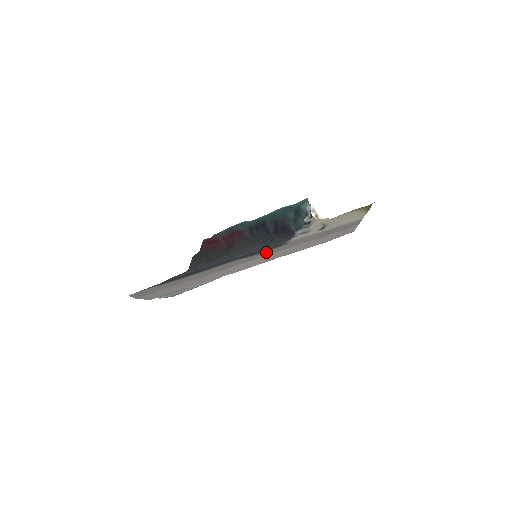
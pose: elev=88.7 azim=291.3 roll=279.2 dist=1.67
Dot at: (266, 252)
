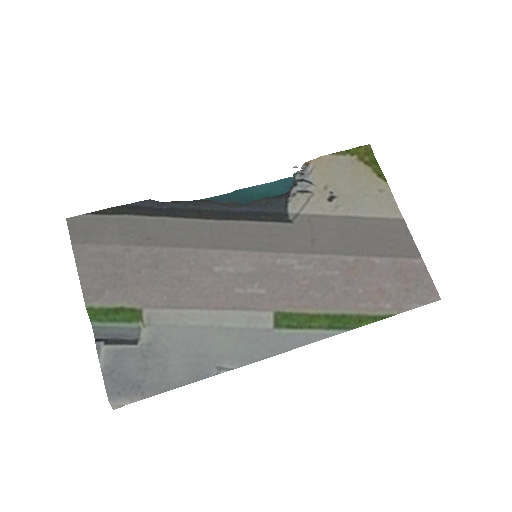
Dot at: (264, 231)
